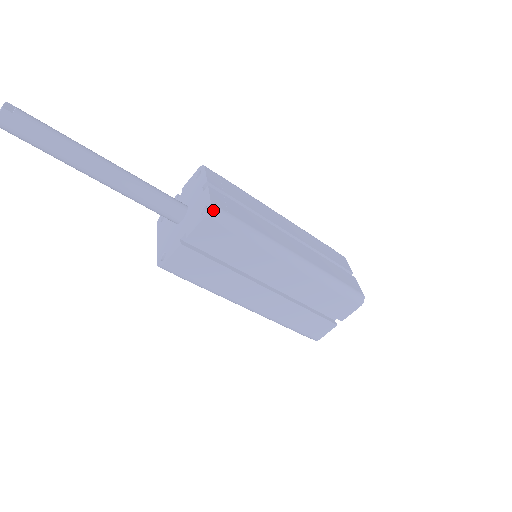
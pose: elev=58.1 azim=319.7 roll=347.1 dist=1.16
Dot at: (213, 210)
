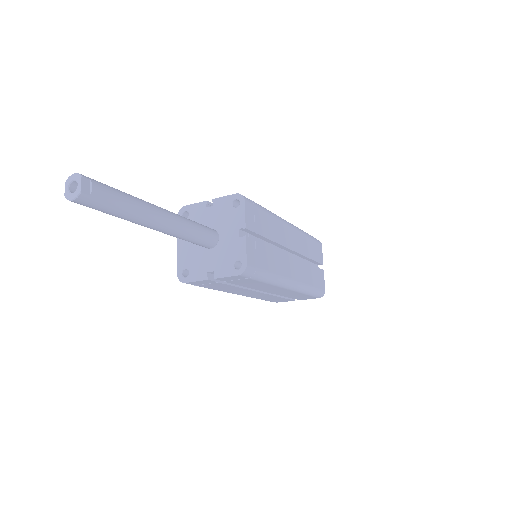
Dot at: (247, 271)
